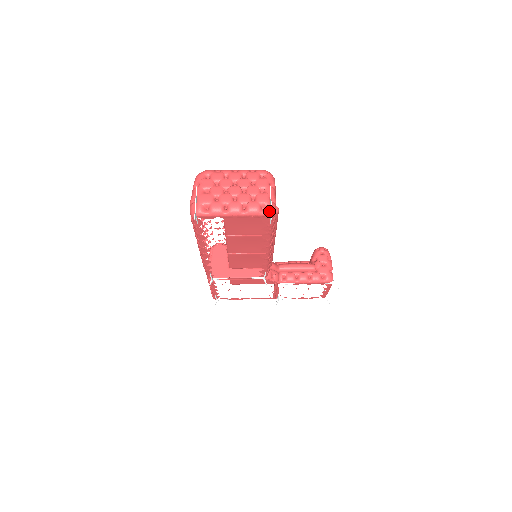
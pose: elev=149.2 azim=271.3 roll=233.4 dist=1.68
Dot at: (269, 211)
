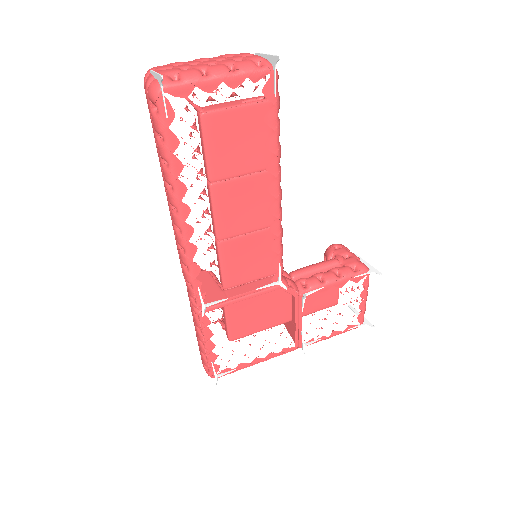
Dot at: (269, 64)
